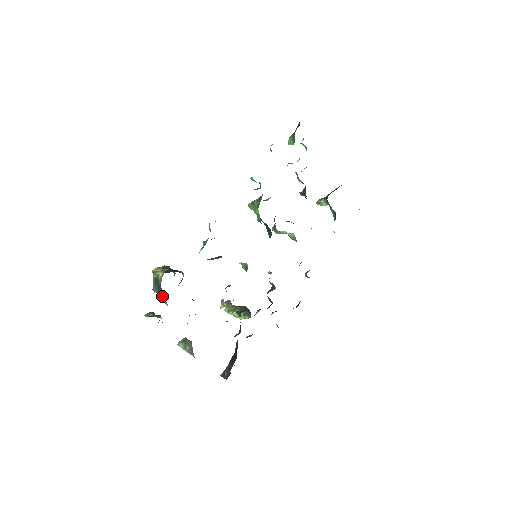
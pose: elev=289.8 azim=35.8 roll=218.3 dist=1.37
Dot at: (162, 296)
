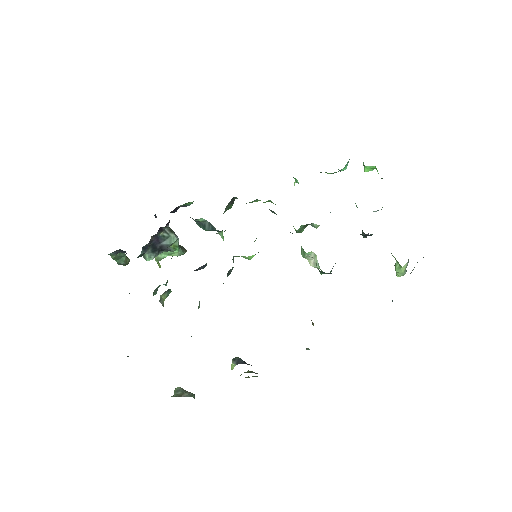
Dot at: occluded
